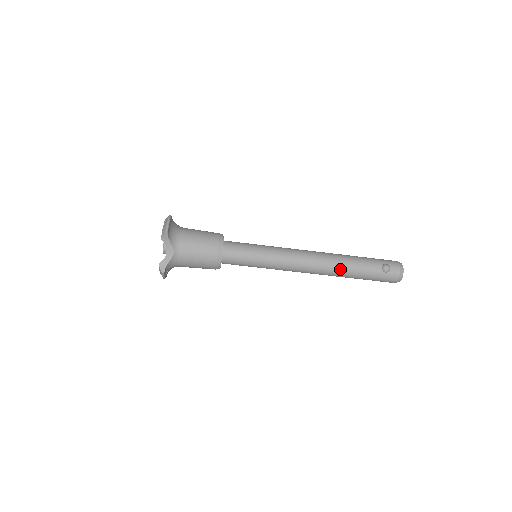
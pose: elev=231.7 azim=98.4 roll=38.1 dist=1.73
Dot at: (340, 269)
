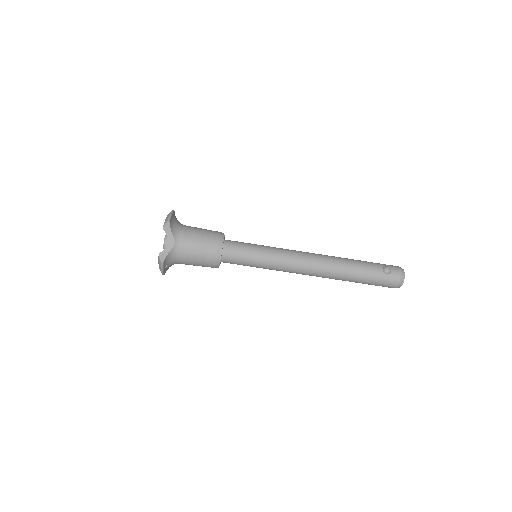
Dot at: (340, 269)
